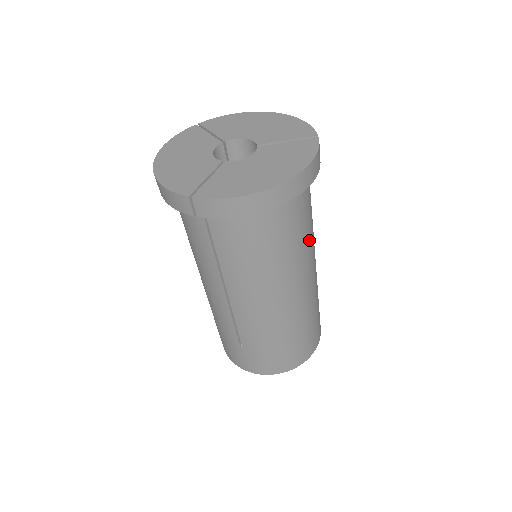
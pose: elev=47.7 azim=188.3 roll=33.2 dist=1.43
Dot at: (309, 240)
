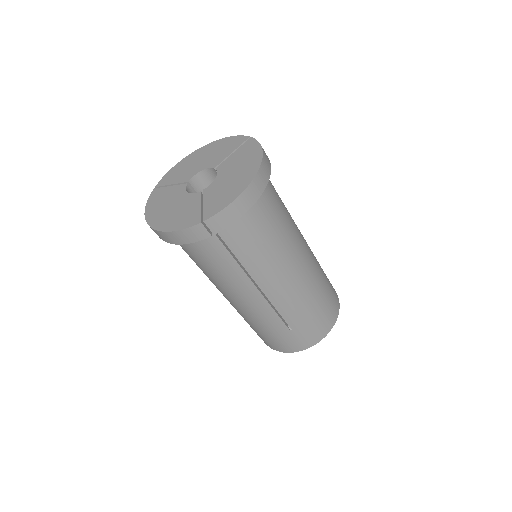
Dot at: occluded
